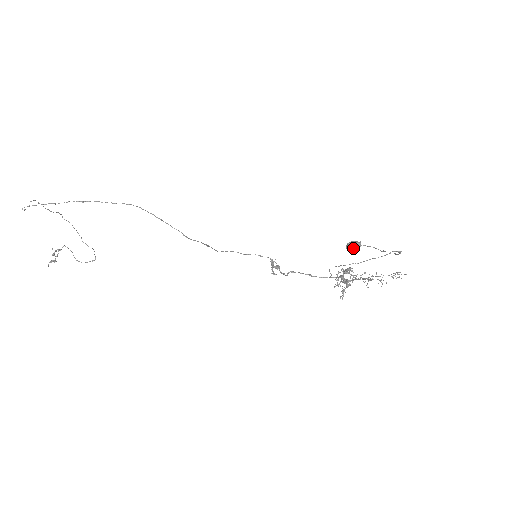
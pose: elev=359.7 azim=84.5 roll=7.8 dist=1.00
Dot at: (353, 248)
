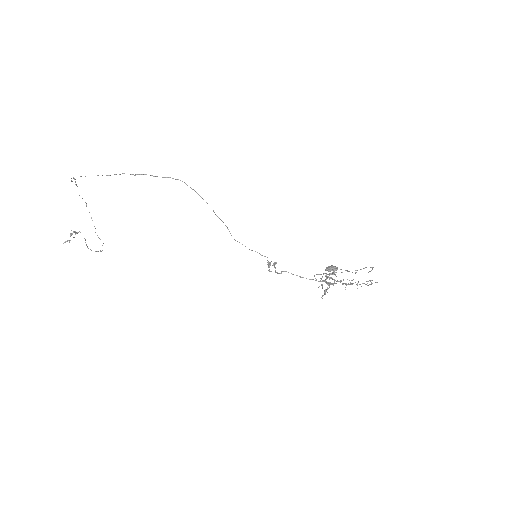
Dot at: (331, 270)
